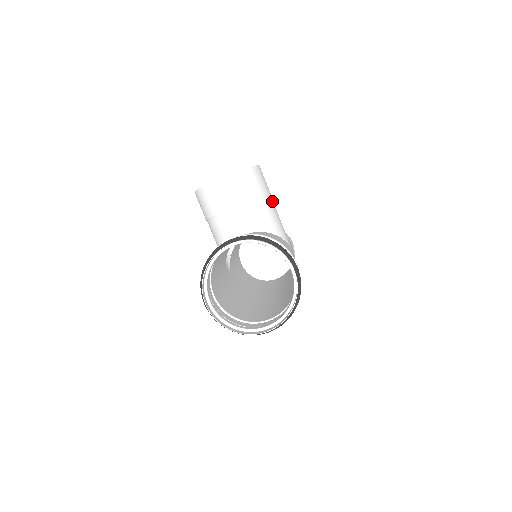
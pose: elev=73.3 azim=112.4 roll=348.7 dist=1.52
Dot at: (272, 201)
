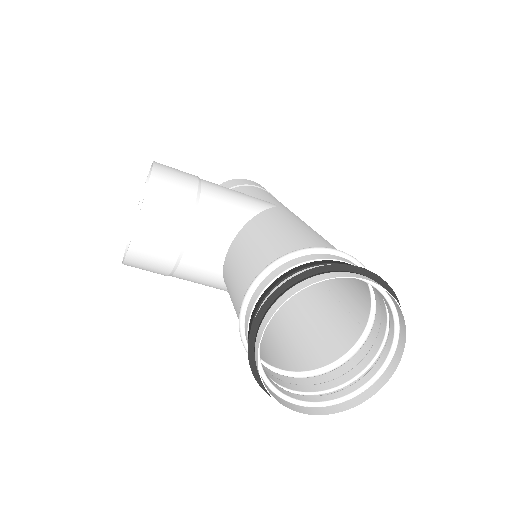
Dot at: (209, 184)
